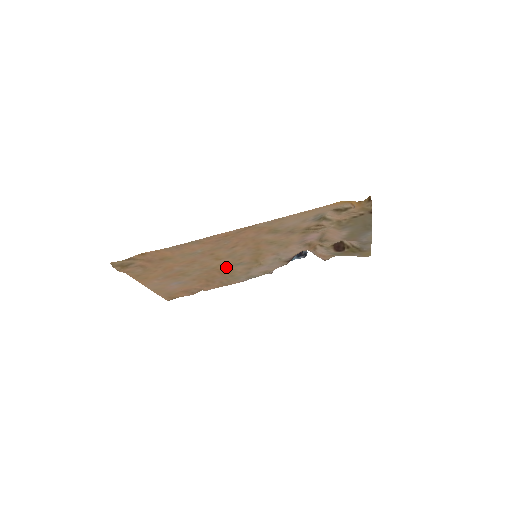
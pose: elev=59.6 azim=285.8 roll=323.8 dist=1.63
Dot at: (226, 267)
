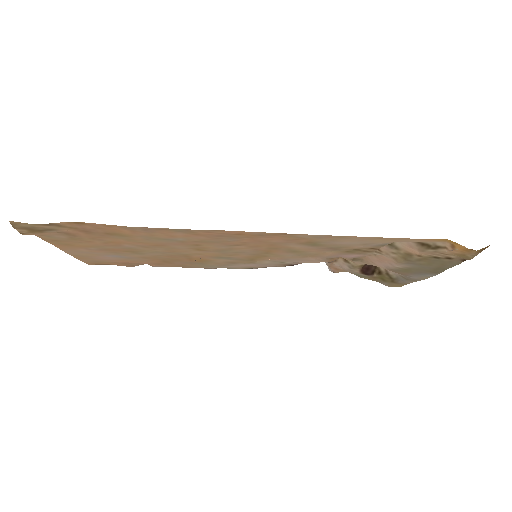
Dot at: (203, 256)
